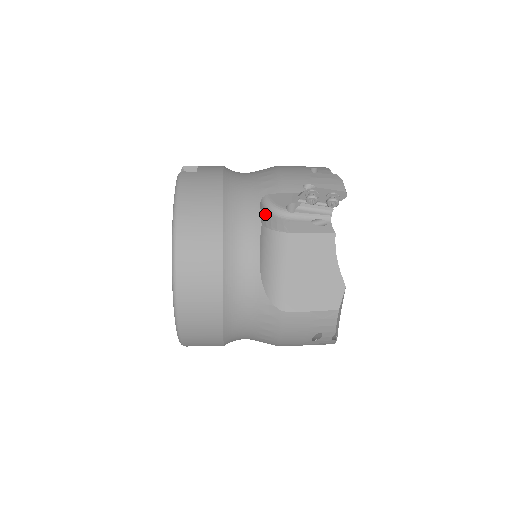
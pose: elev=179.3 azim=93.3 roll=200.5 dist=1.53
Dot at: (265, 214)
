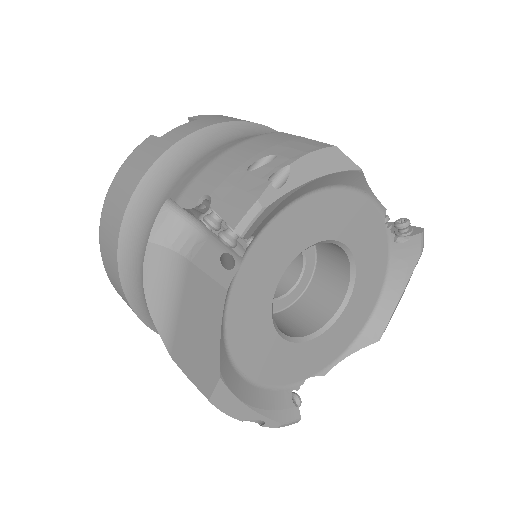
Dot at: (171, 224)
